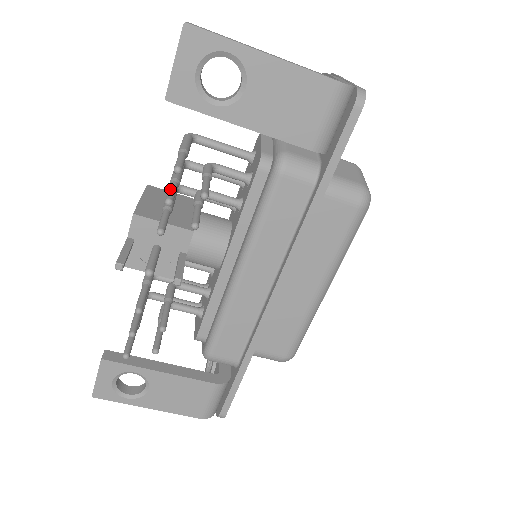
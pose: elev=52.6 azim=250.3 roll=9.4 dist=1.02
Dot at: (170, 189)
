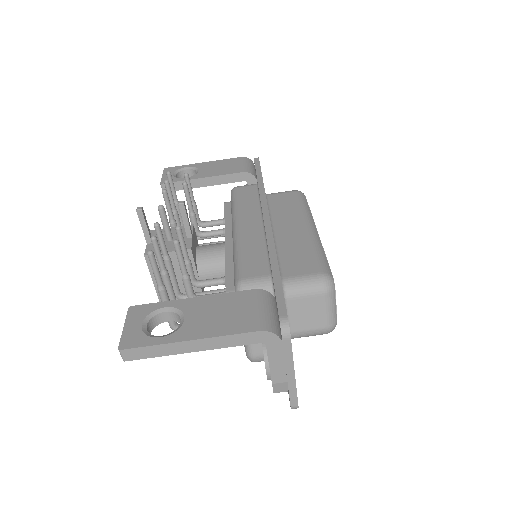
Dot at: (169, 195)
